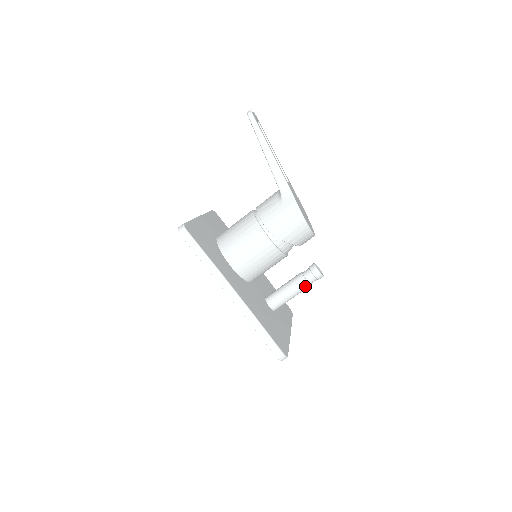
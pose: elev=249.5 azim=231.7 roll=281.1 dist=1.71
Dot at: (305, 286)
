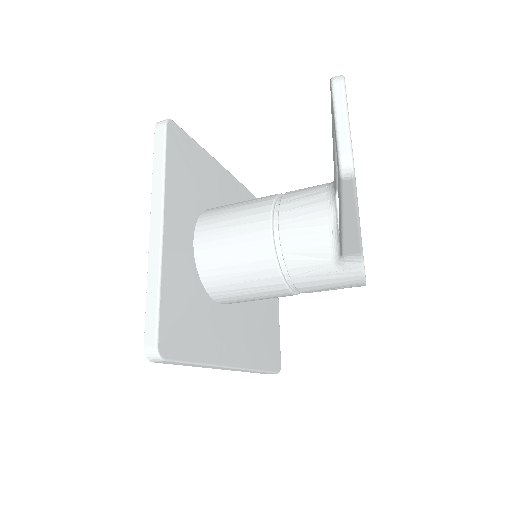
Dot at: occluded
